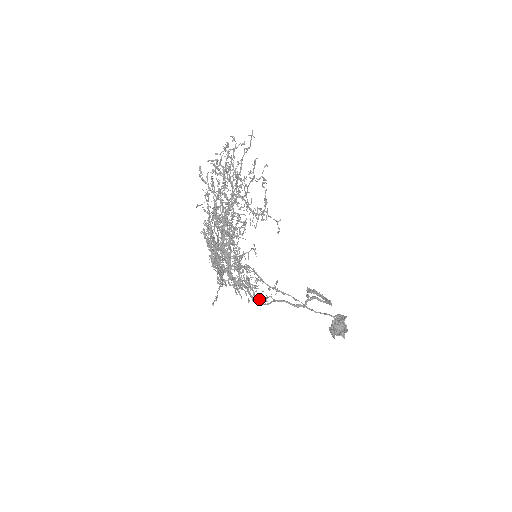
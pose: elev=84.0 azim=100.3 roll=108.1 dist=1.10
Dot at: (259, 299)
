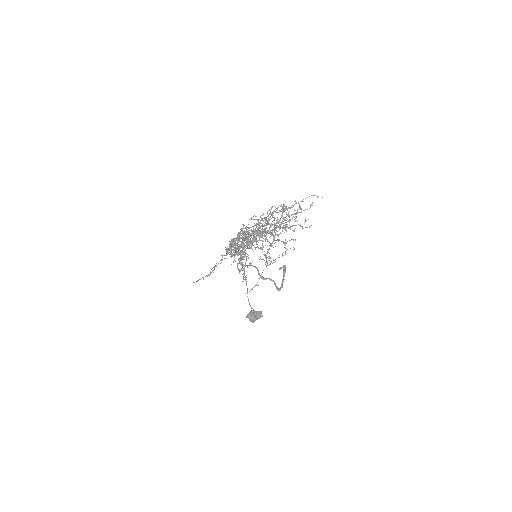
Dot at: occluded
